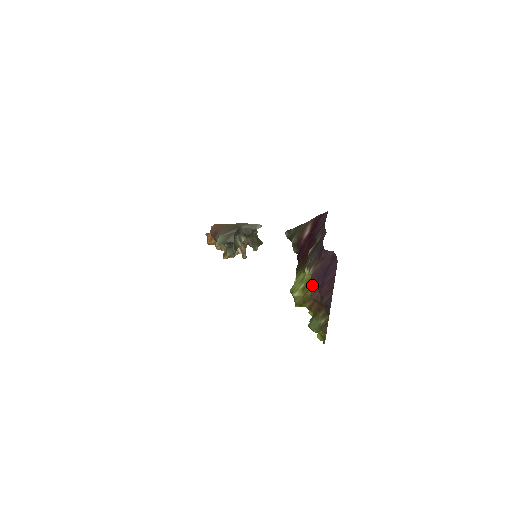
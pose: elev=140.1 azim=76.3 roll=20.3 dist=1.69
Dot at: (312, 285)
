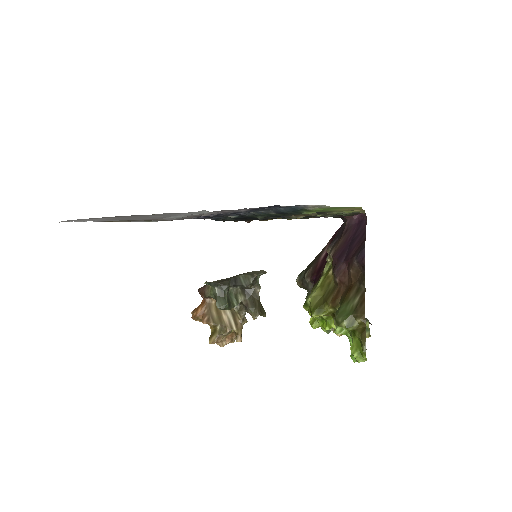
Dot at: (335, 265)
